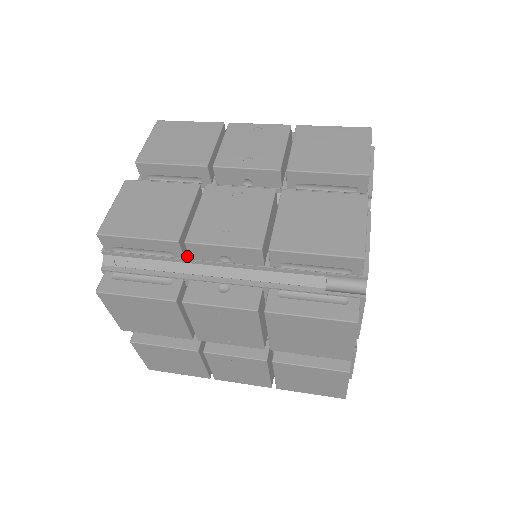
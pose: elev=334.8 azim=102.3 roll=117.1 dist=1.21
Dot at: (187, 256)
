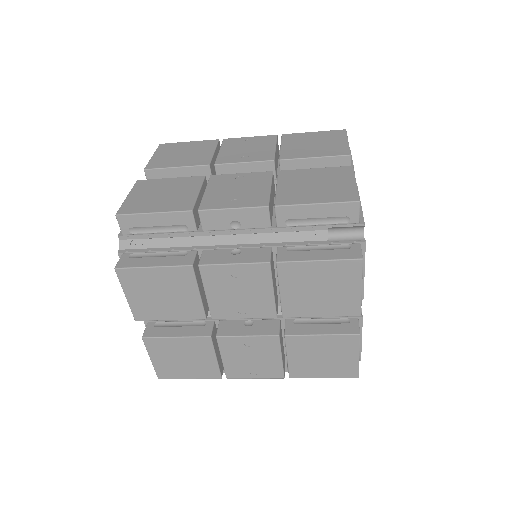
Dot at: (199, 229)
